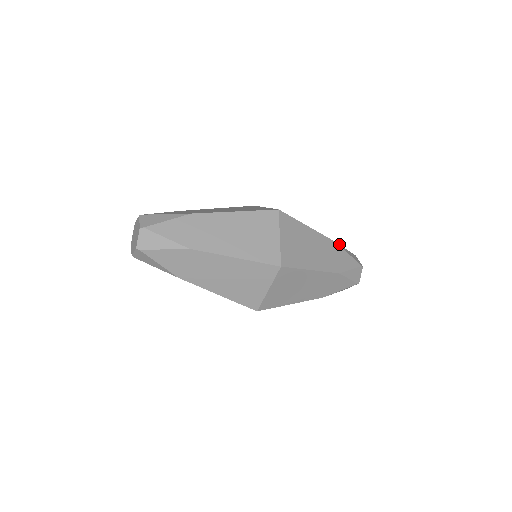
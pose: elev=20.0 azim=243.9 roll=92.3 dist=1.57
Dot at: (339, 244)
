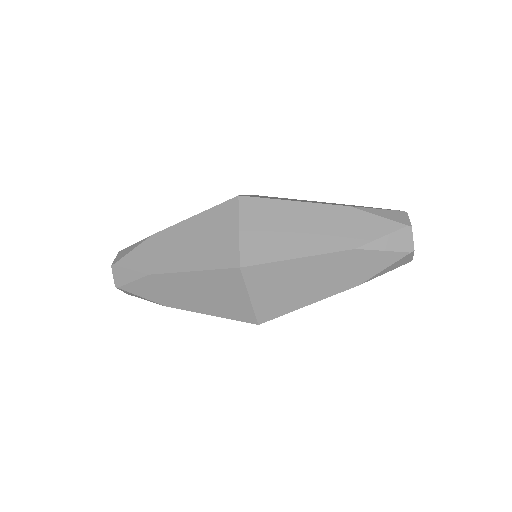
Dot at: occluded
